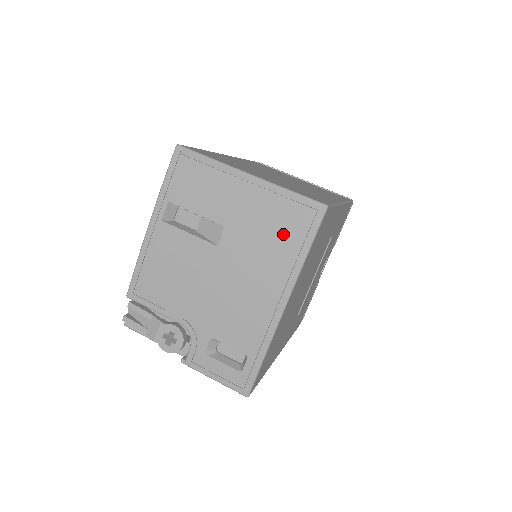
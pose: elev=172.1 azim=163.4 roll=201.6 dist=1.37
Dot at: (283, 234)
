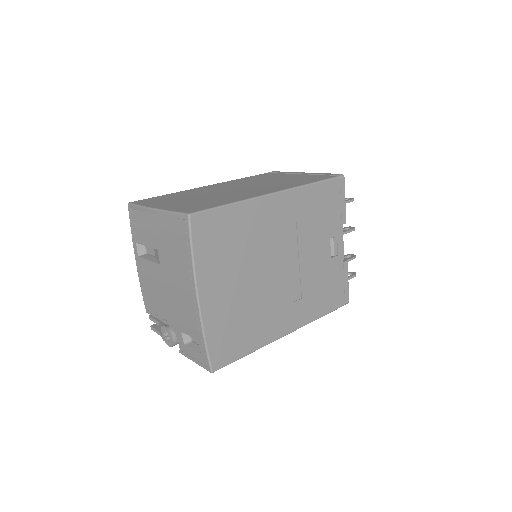
Dot at: (178, 244)
